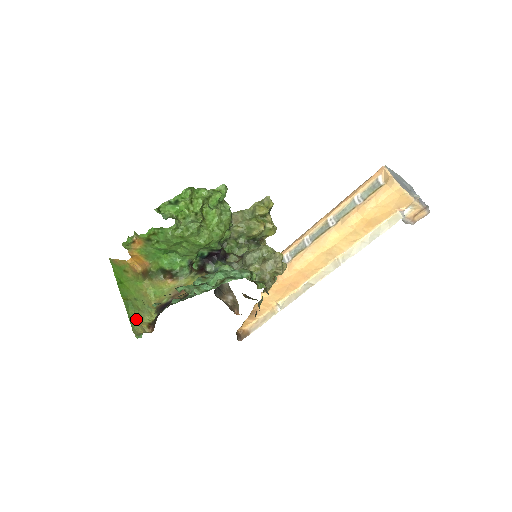
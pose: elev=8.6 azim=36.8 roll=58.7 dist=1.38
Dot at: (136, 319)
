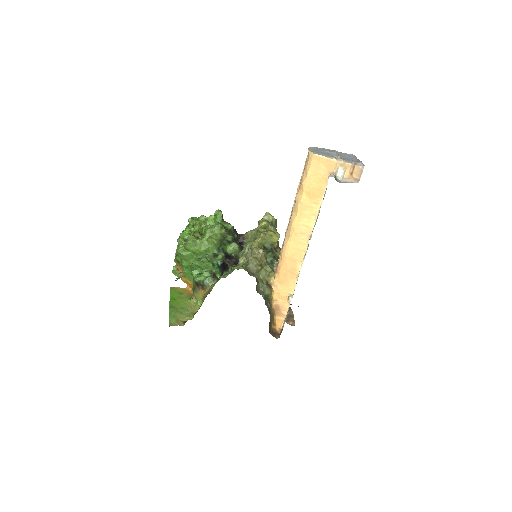
Dot at: (176, 318)
